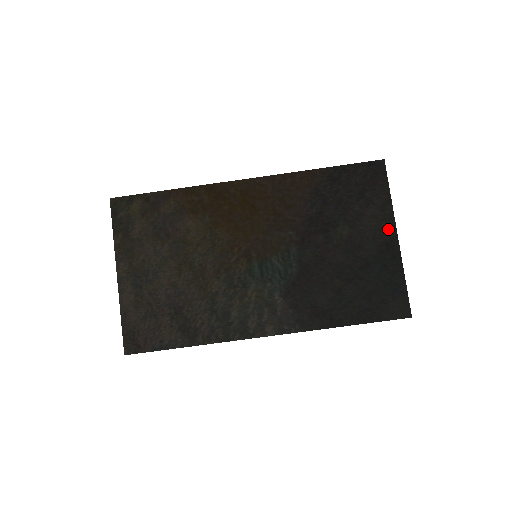
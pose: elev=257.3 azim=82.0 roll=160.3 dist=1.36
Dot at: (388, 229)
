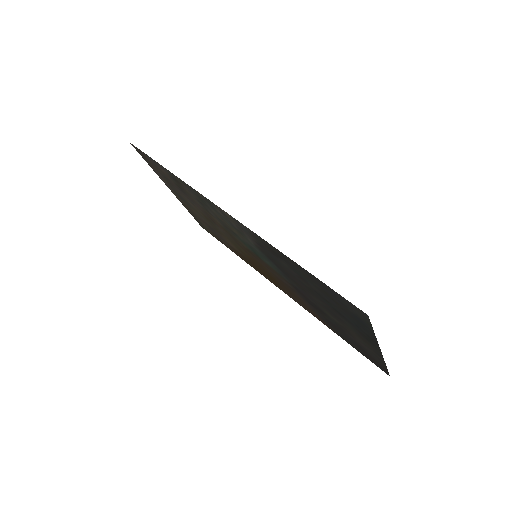
Dot at: (374, 348)
